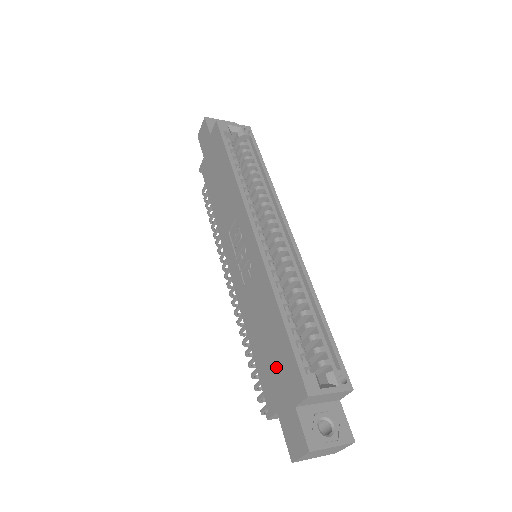
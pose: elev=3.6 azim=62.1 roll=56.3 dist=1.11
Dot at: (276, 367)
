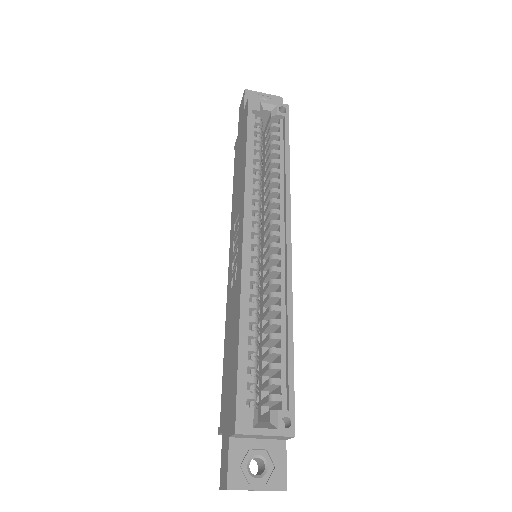
Dot at: (229, 387)
